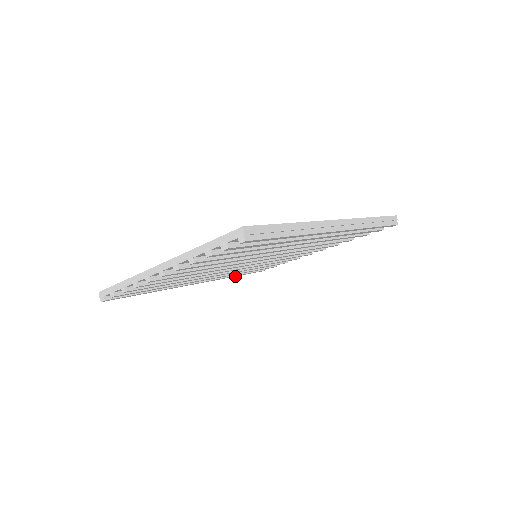
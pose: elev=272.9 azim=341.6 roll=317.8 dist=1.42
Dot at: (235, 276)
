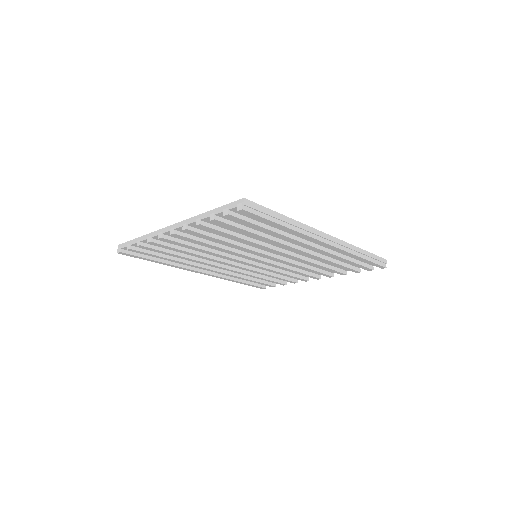
Dot at: (237, 282)
